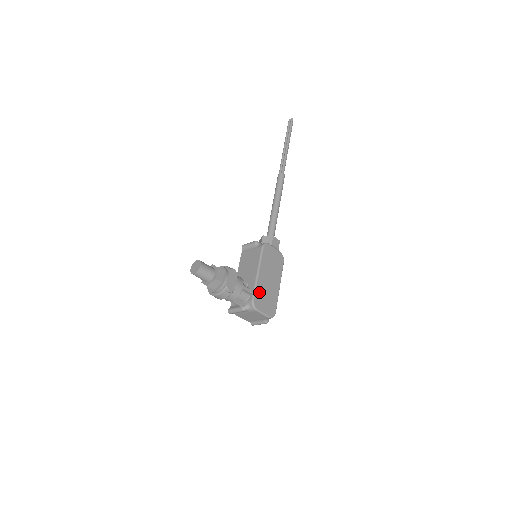
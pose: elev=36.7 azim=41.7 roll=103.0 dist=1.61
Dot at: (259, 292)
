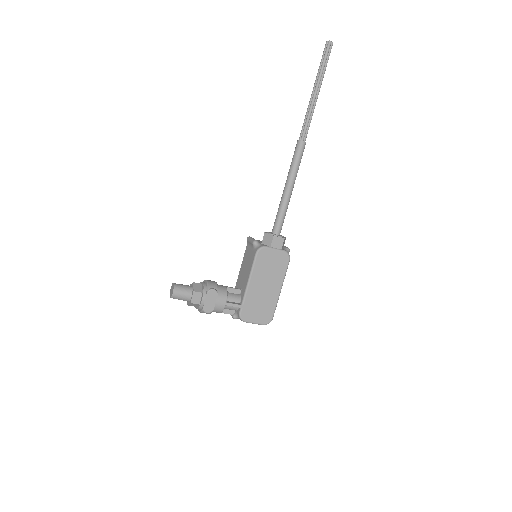
Dot at: (249, 304)
